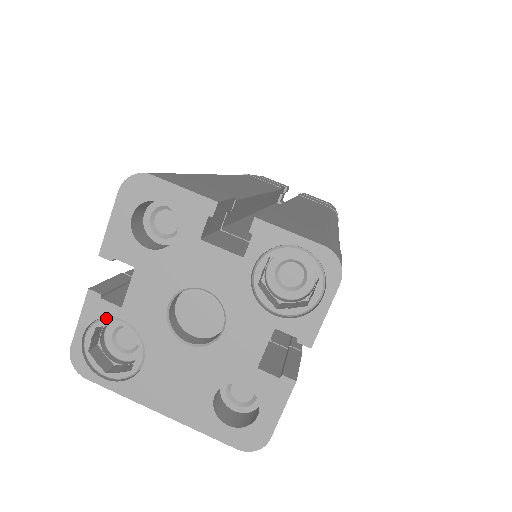
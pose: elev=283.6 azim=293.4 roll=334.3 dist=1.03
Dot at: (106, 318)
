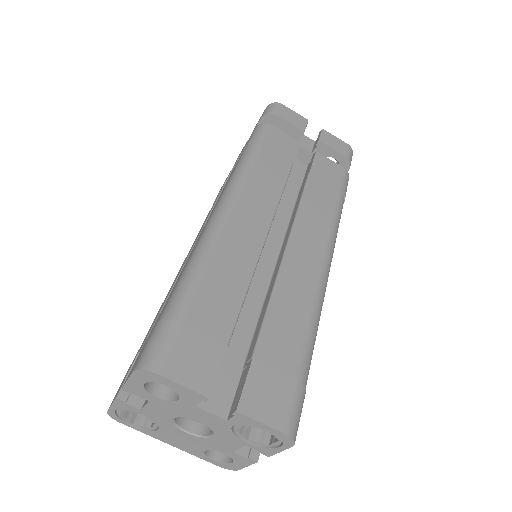
Dot at: (130, 409)
